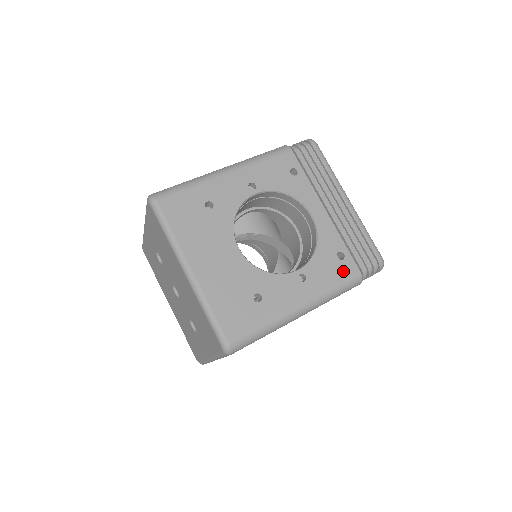
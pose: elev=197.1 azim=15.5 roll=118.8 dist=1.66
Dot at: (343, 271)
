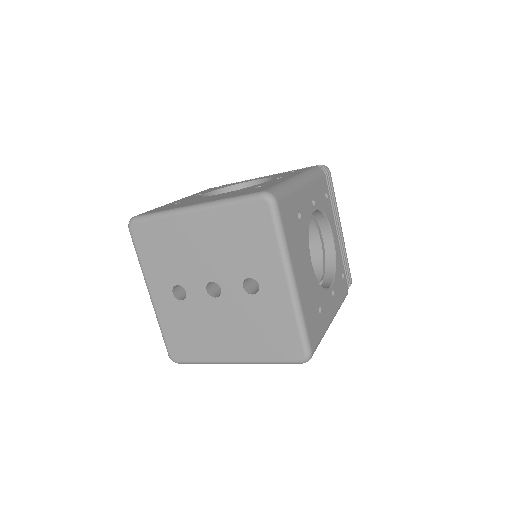
Dot at: occluded
